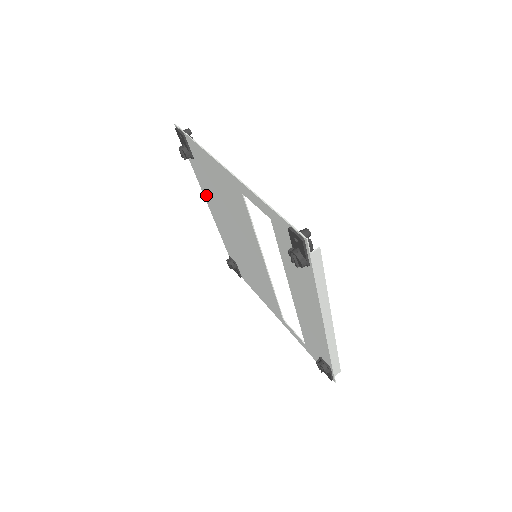
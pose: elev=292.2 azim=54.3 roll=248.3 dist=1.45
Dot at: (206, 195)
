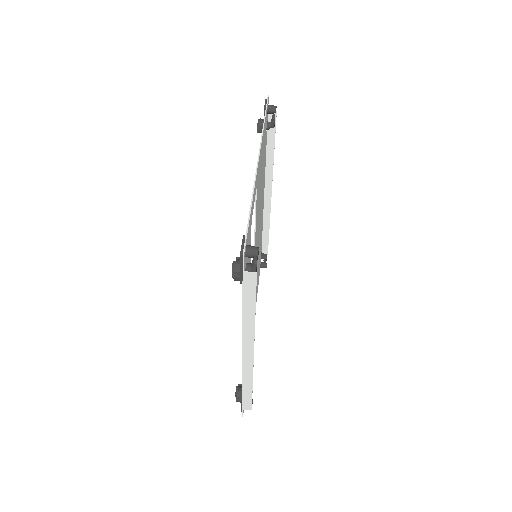
Dot at: (264, 177)
